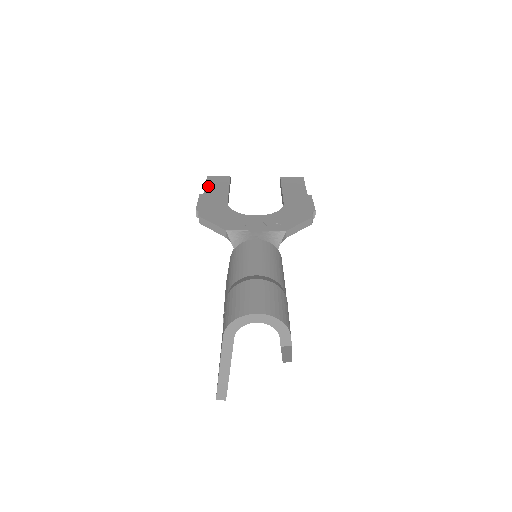
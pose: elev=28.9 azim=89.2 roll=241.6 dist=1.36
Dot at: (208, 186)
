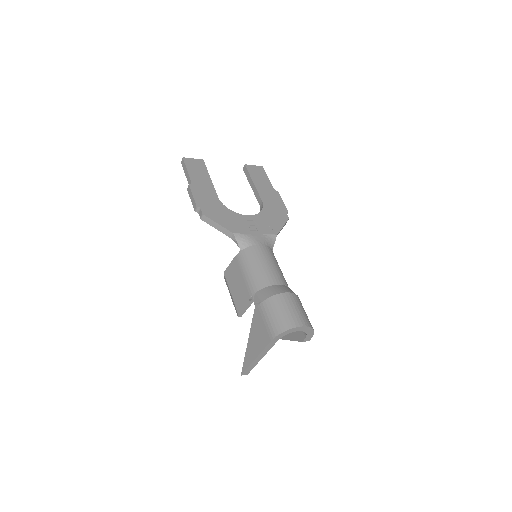
Dot at: (191, 173)
